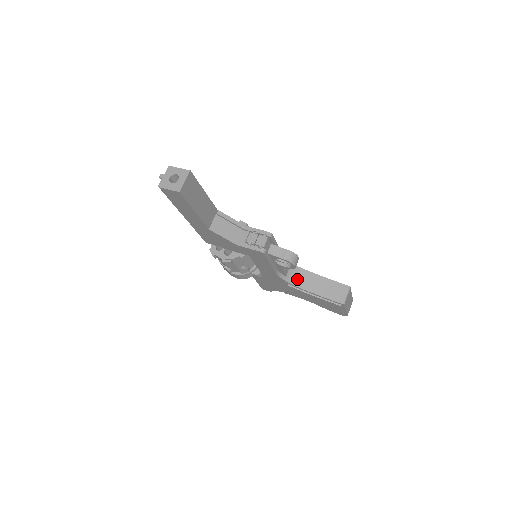
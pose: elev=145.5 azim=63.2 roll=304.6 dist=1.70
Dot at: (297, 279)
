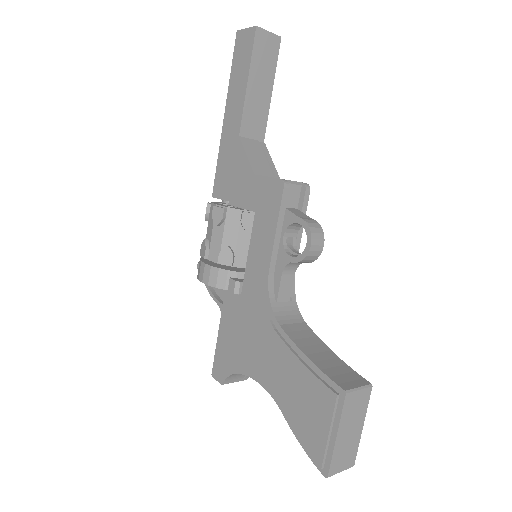
Dot at: (289, 322)
